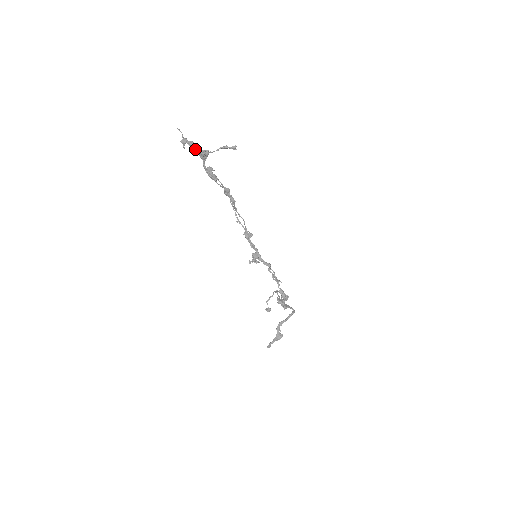
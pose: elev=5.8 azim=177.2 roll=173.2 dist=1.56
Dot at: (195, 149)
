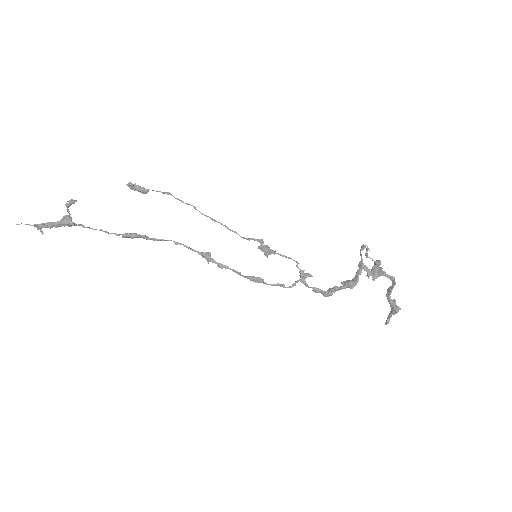
Dot at: occluded
